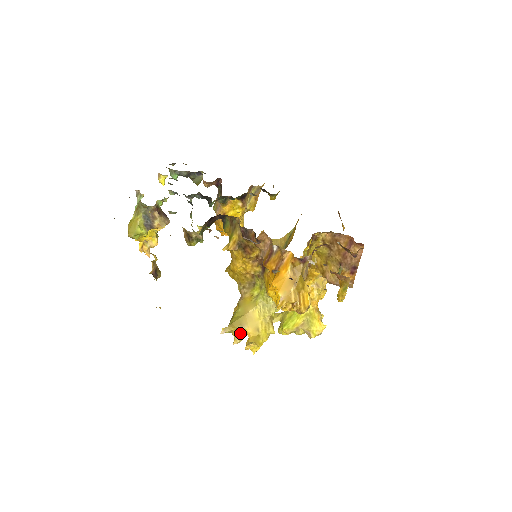
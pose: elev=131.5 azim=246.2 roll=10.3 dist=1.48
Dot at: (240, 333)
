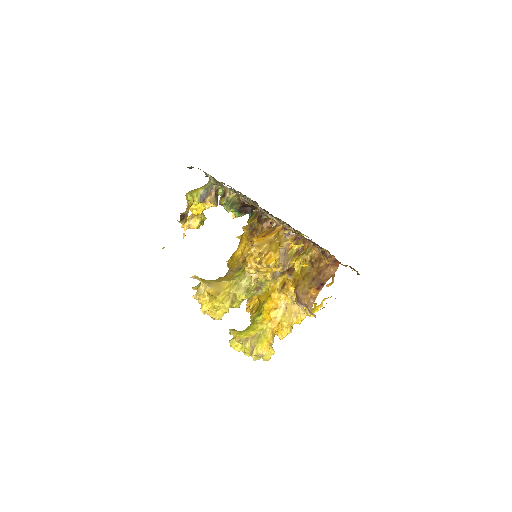
Dot at: (204, 290)
